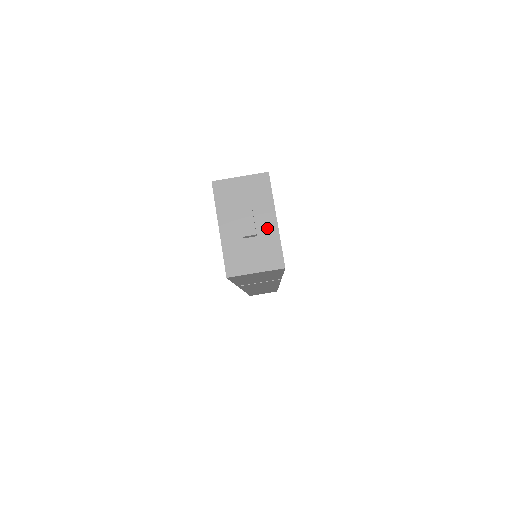
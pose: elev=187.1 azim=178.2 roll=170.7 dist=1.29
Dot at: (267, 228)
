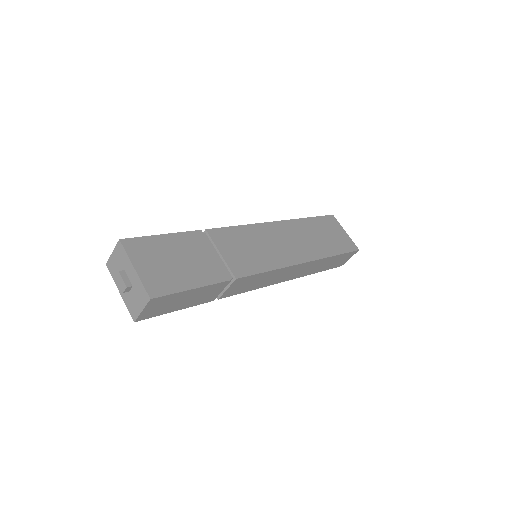
Dot at: (134, 277)
